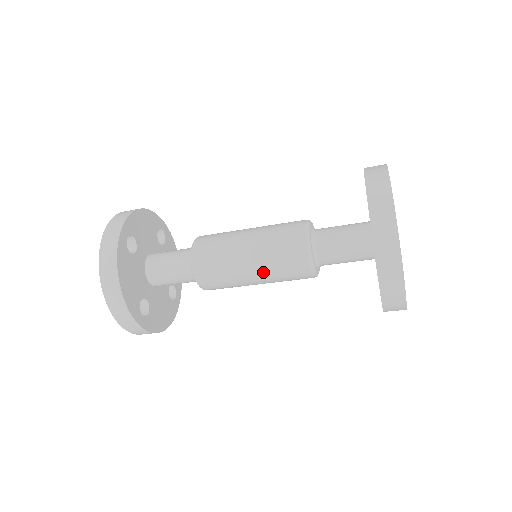
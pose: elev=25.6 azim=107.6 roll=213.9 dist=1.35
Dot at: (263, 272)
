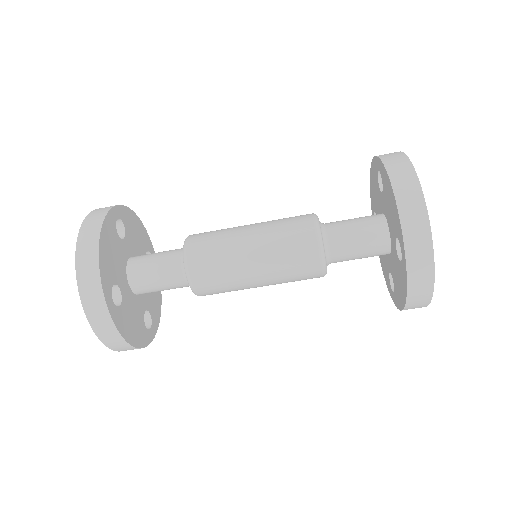
Dot at: (265, 253)
